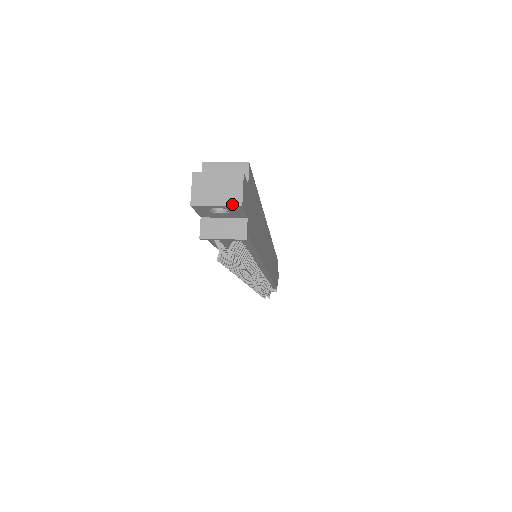
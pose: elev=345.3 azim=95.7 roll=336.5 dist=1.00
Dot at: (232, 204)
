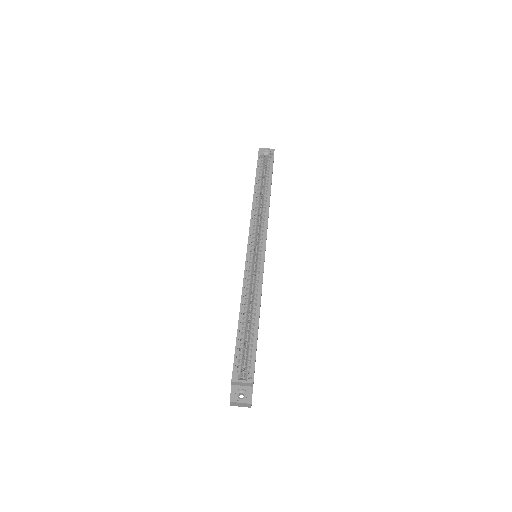
Dot at: occluded
